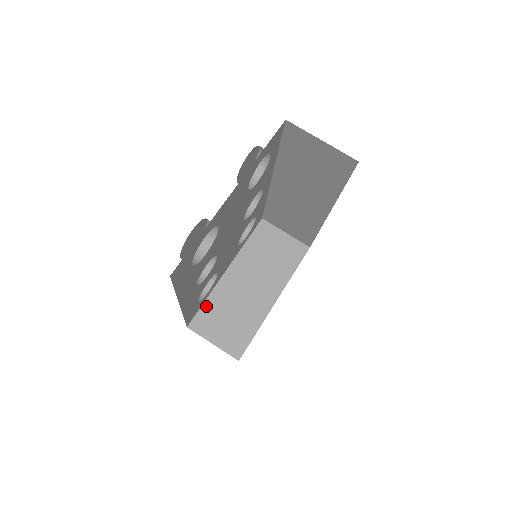
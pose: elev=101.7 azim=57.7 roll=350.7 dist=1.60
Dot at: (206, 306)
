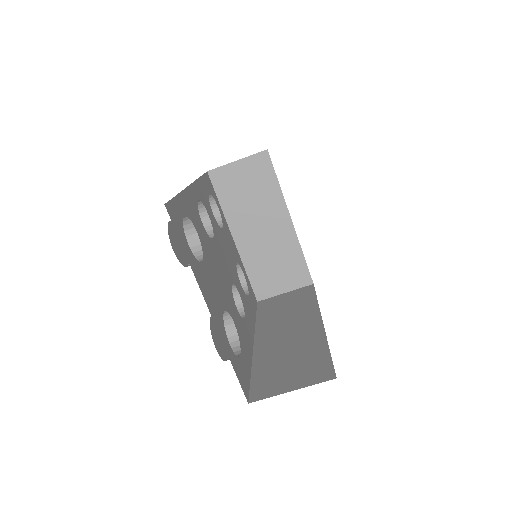
Dot at: (252, 277)
